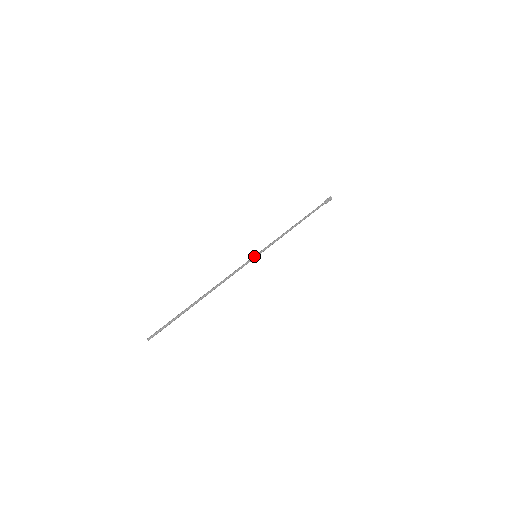
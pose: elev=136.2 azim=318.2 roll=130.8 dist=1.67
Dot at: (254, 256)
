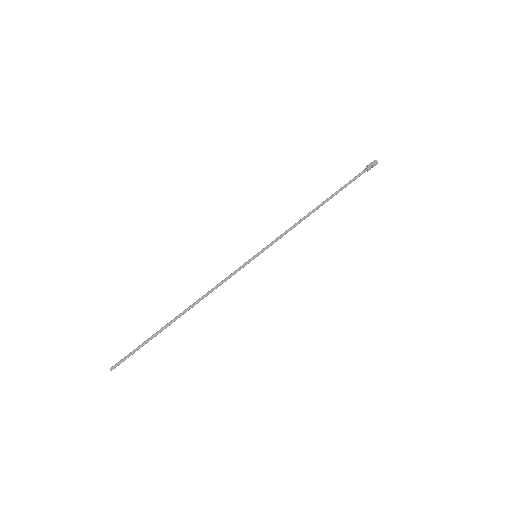
Dot at: (254, 258)
